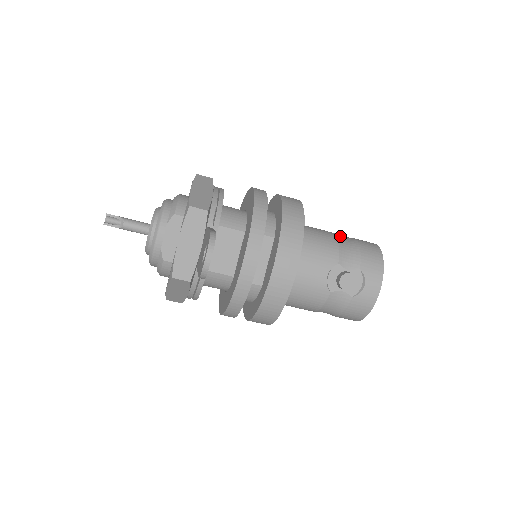
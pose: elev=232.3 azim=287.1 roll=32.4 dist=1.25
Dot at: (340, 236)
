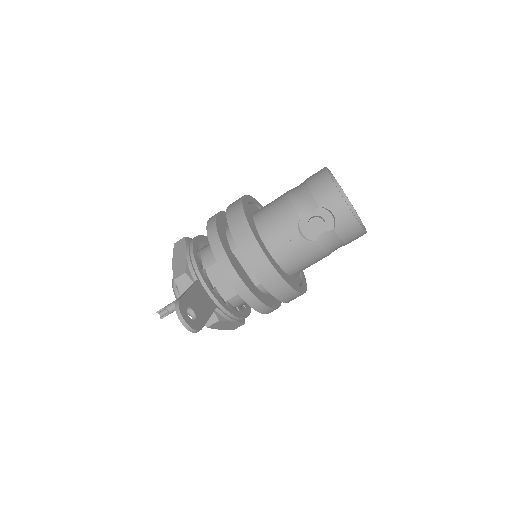
Dot at: (293, 190)
